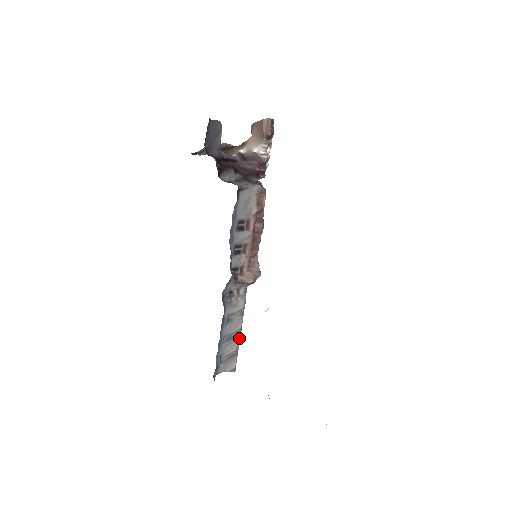
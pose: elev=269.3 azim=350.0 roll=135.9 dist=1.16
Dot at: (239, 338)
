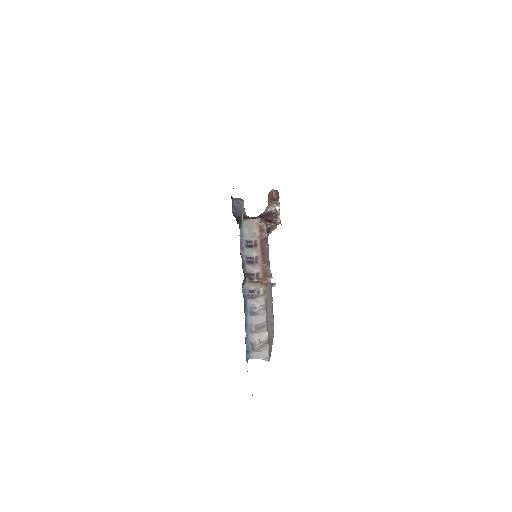
Dot at: (266, 330)
